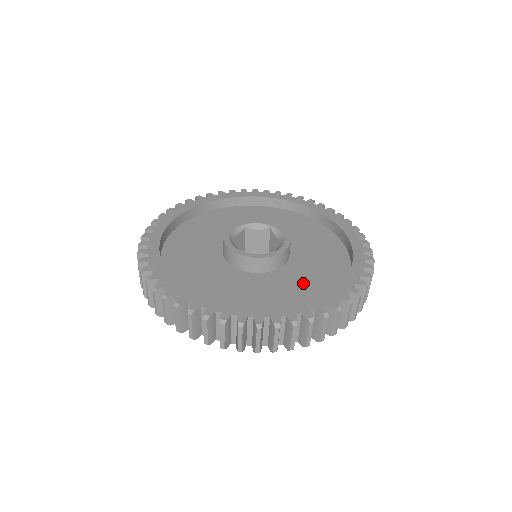
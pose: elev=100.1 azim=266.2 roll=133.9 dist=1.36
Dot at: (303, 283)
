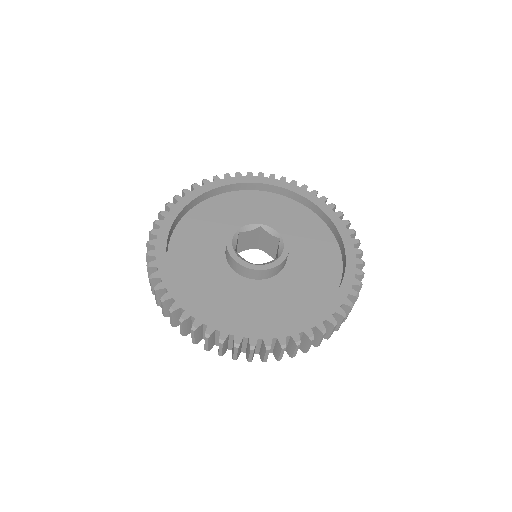
Dot at: (312, 274)
